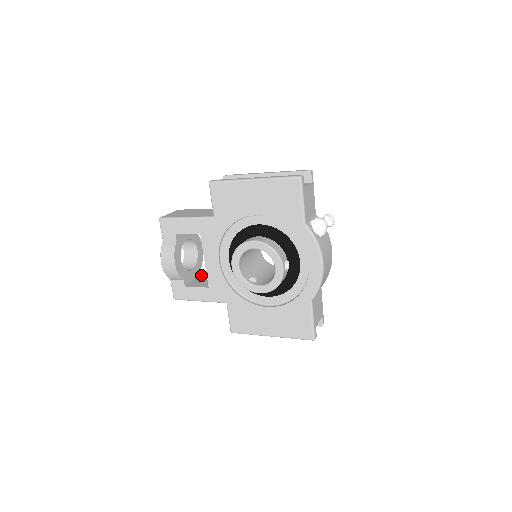
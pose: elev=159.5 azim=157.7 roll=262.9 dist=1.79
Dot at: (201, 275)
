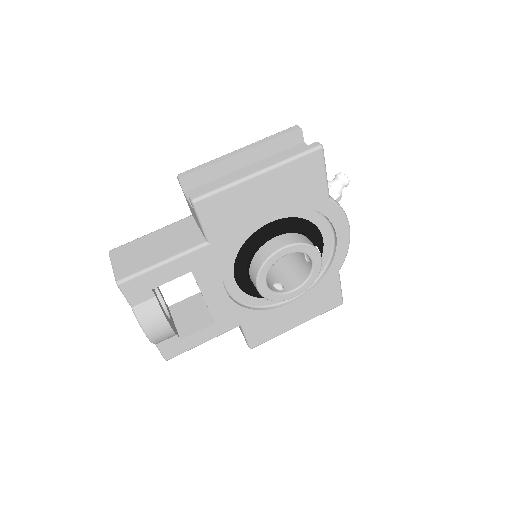
Dot at: (172, 310)
